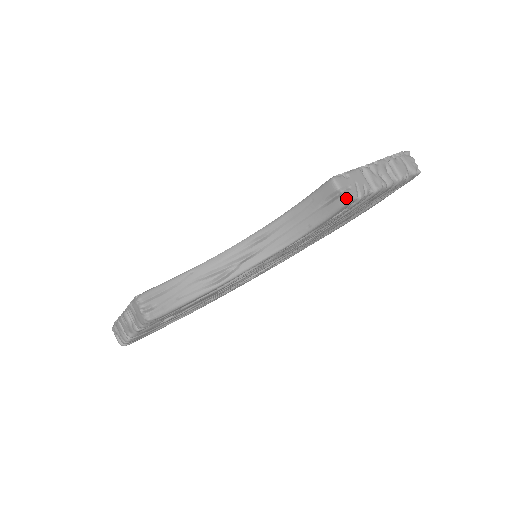
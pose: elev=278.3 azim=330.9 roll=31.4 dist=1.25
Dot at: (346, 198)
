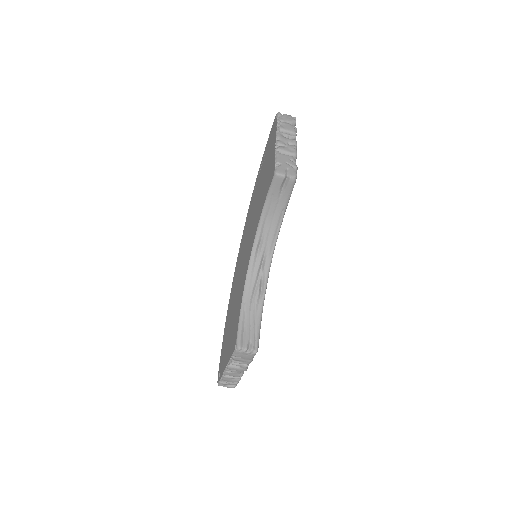
Dot at: (293, 177)
